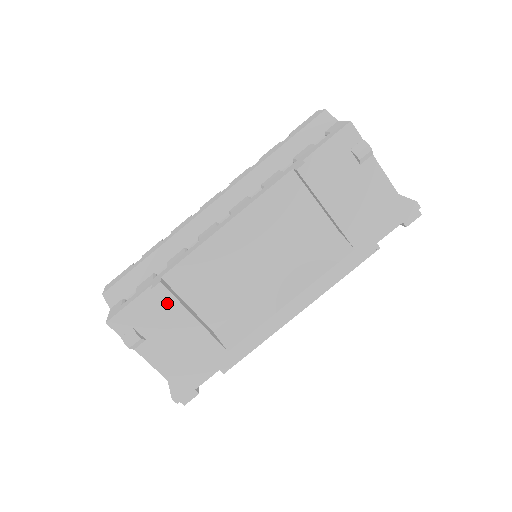
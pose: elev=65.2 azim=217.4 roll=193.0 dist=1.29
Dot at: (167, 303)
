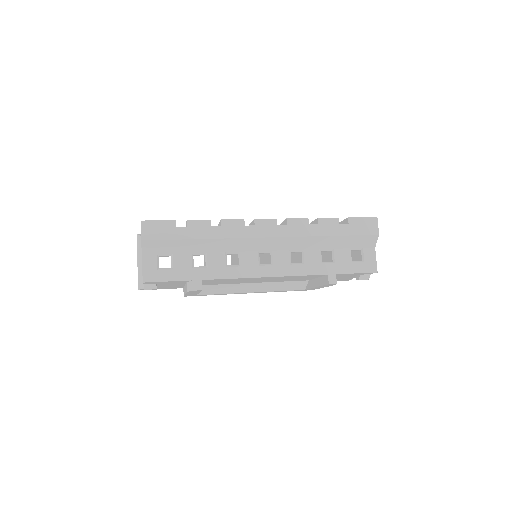
Dot at: occluded
